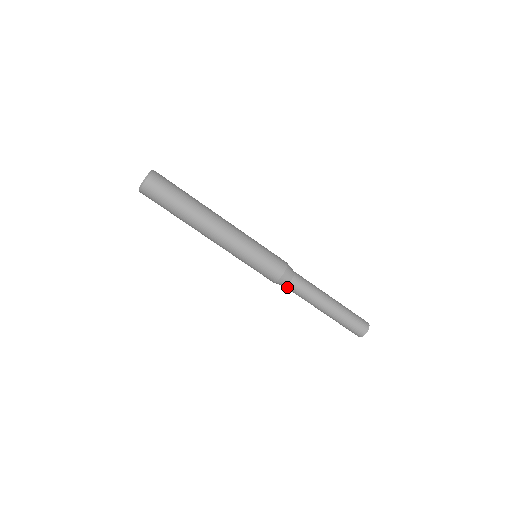
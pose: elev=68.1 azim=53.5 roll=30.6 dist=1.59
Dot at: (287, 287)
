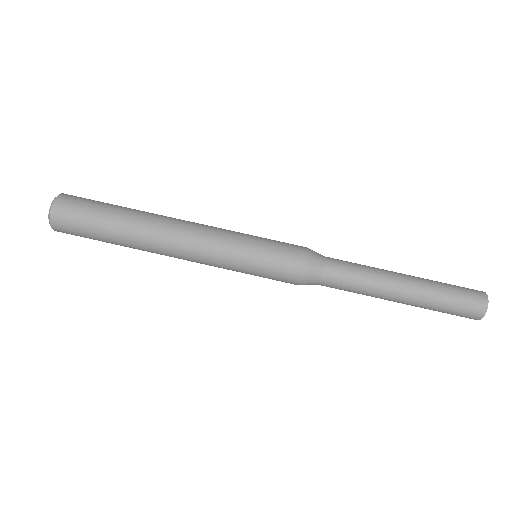
Dot at: (321, 285)
